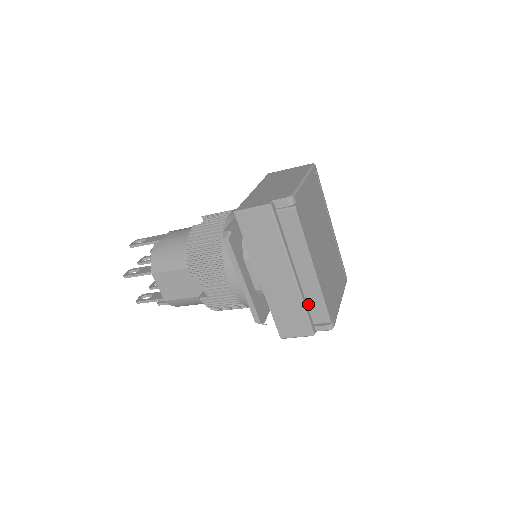
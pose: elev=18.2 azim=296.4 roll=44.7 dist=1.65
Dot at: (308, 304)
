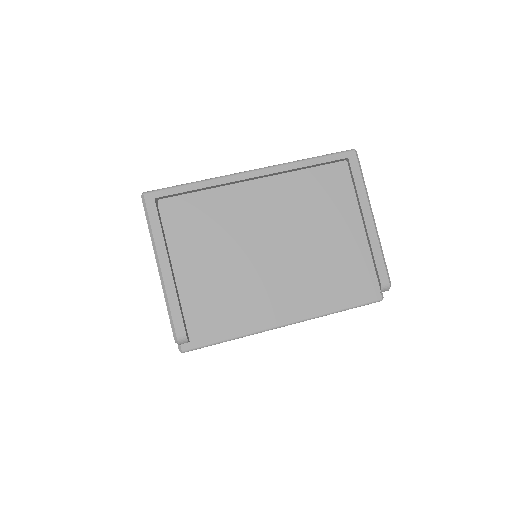
Dot at: occluded
